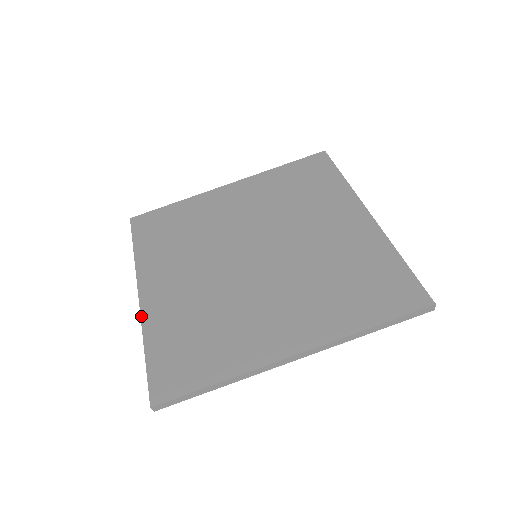
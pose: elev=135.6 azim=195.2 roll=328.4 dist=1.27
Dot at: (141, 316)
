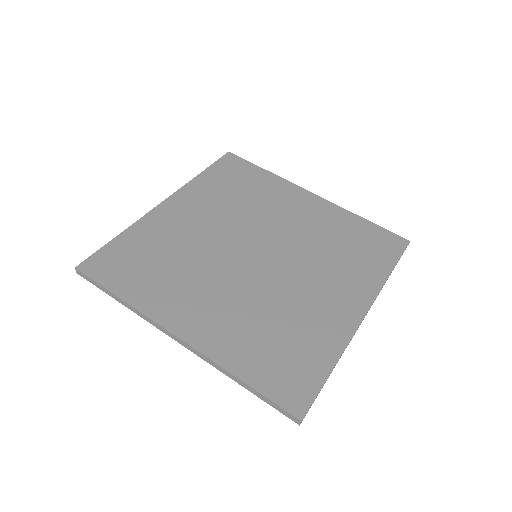
Dot at: (146, 214)
